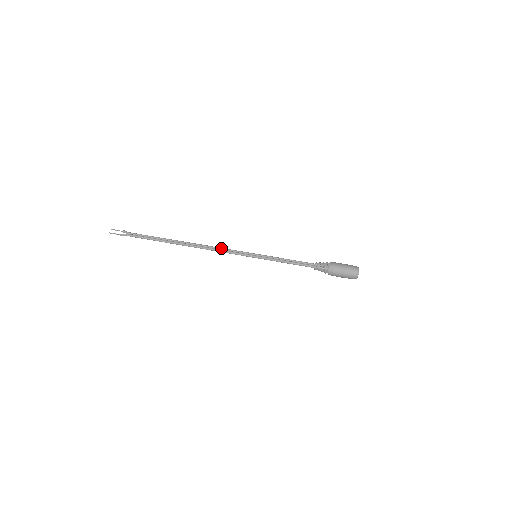
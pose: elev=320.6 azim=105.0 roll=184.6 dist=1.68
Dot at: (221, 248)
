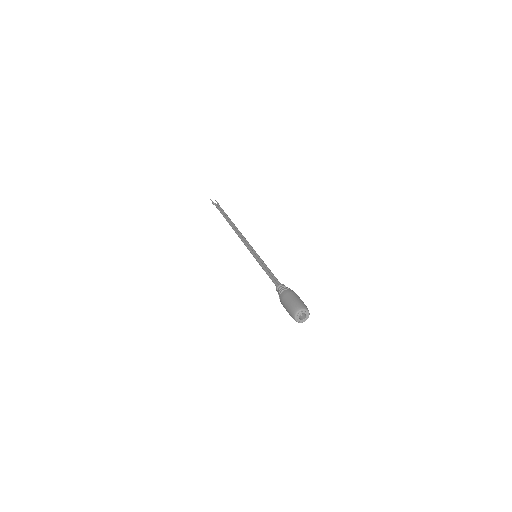
Dot at: (245, 238)
